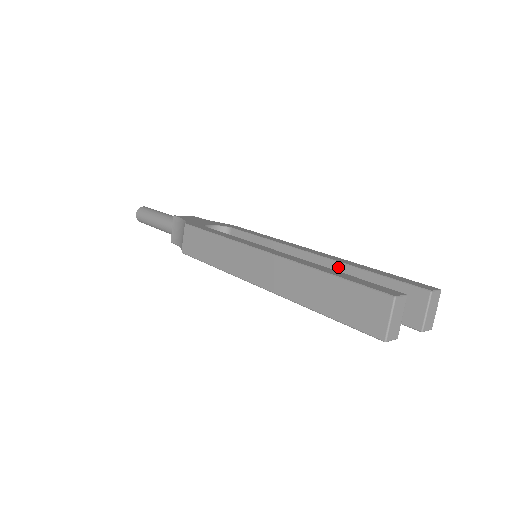
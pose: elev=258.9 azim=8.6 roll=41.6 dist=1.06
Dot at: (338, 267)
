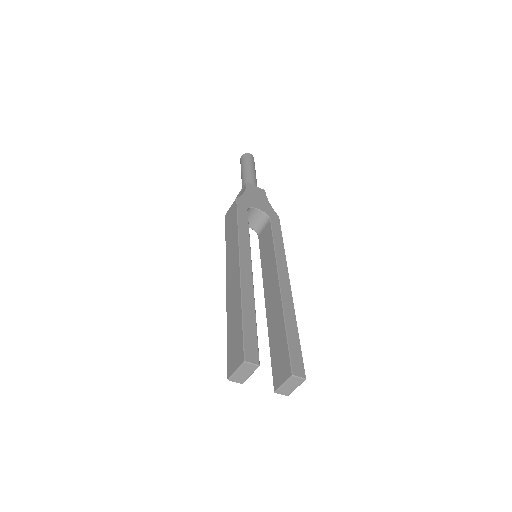
Dot at: (280, 308)
